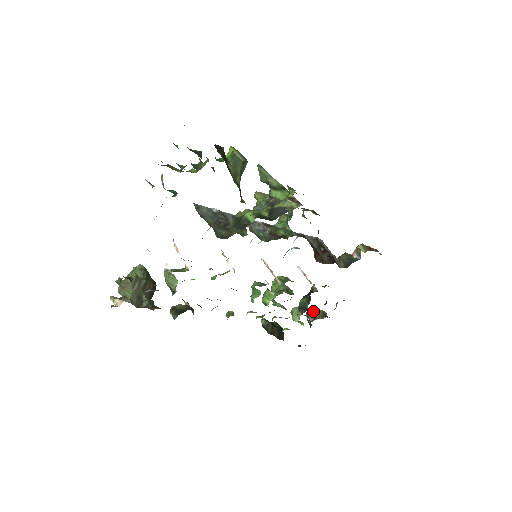
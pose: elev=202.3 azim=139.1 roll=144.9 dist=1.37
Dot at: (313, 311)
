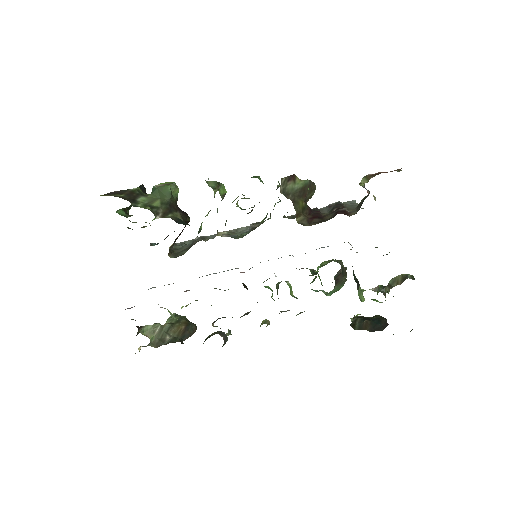
Dot at: (392, 281)
